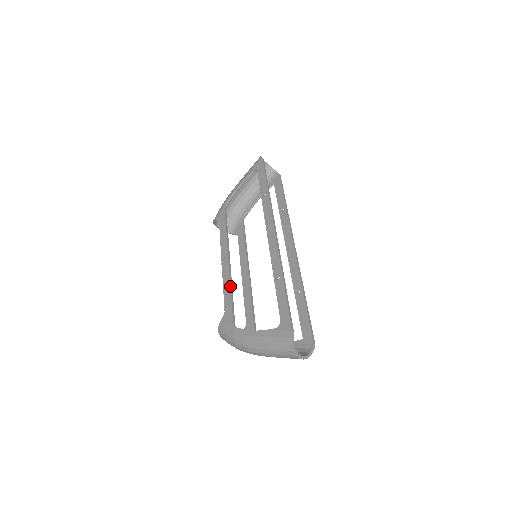
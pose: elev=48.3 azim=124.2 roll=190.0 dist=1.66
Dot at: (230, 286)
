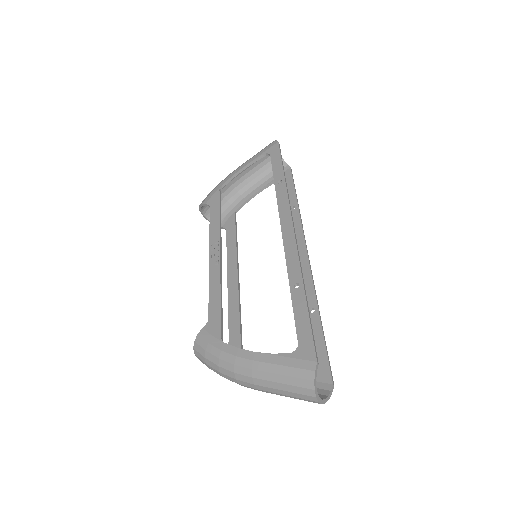
Dot at: (220, 286)
